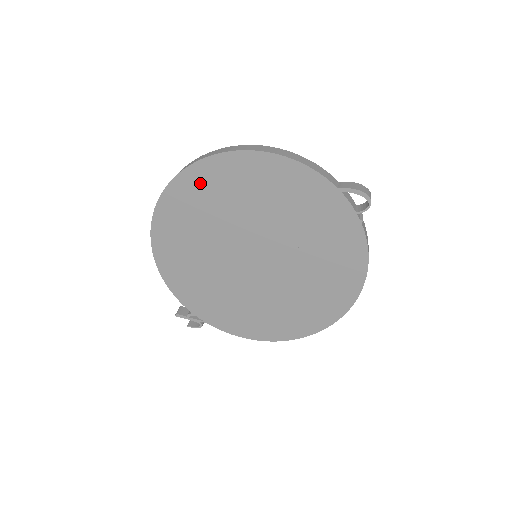
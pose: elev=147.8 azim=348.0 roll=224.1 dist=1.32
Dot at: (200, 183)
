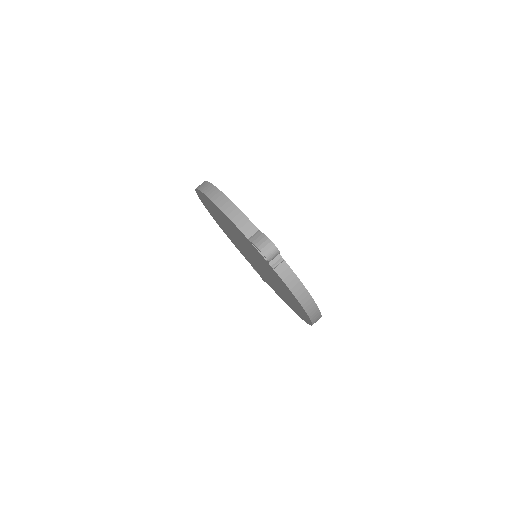
Dot at: (205, 201)
